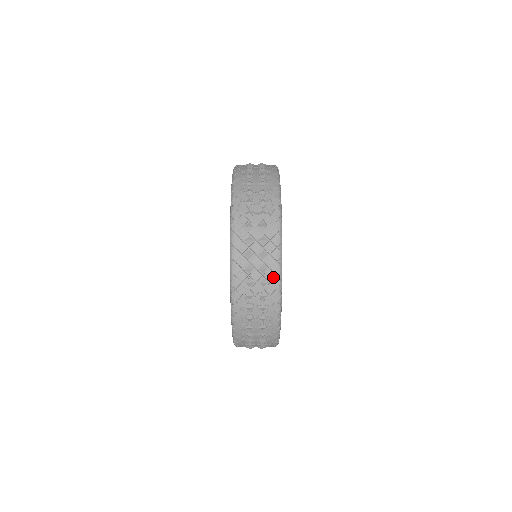
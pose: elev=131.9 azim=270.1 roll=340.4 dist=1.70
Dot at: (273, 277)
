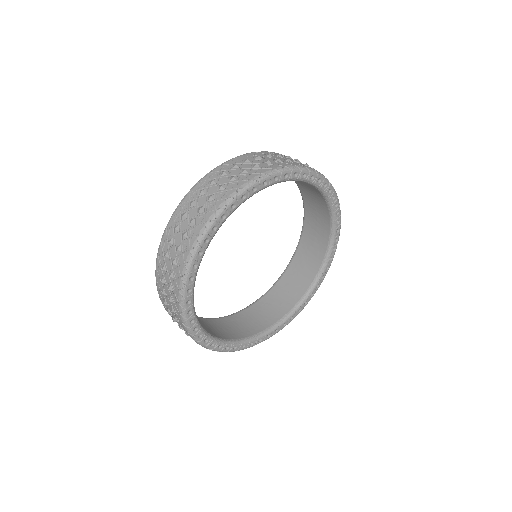
Dot at: (268, 168)
